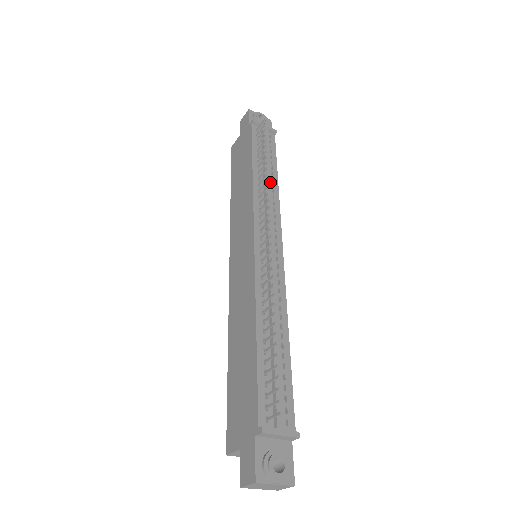
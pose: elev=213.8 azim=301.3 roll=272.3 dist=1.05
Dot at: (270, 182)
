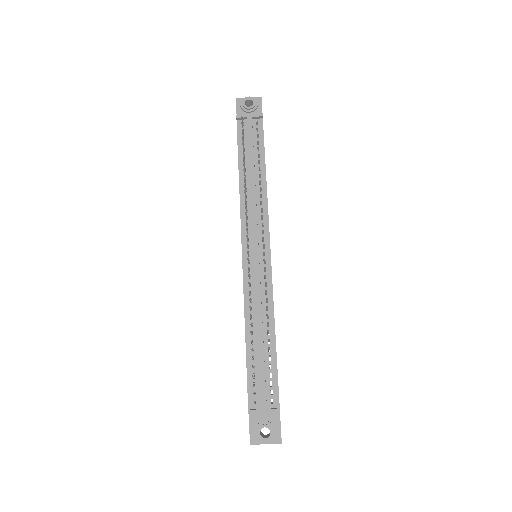
Dot at: (255, 184)
